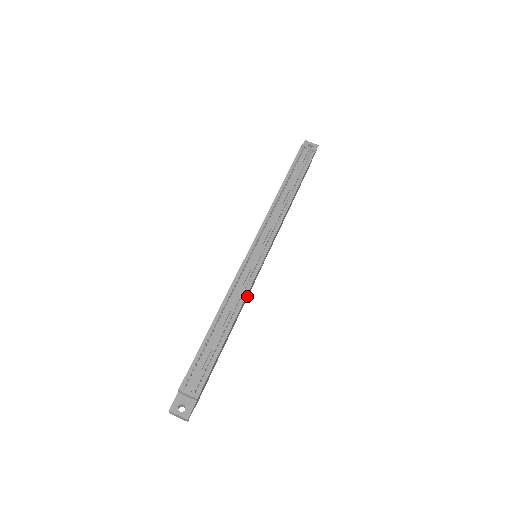
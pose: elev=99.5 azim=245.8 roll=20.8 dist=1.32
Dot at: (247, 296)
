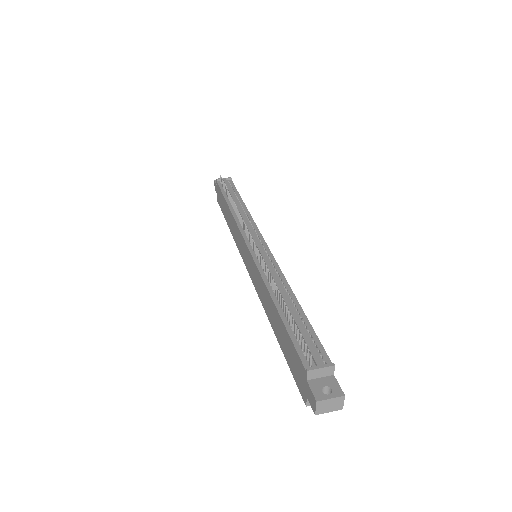
Dot at: occluded
